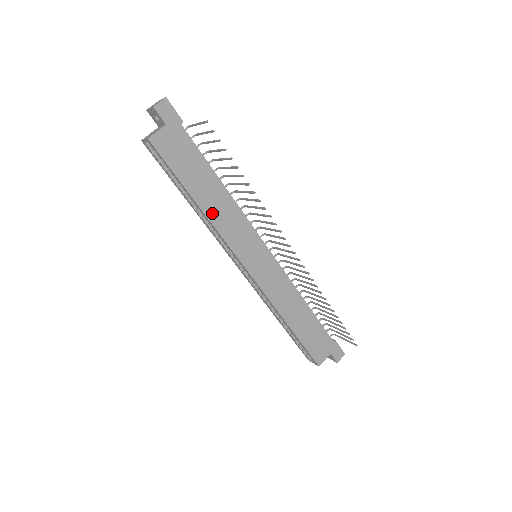
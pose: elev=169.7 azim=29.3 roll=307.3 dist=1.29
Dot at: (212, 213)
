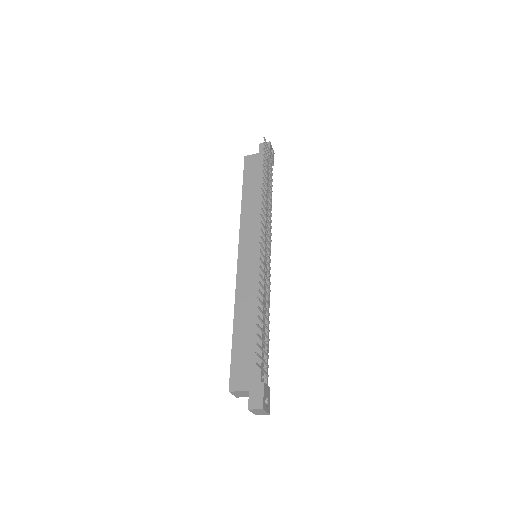
Dot at: (246, 207)
